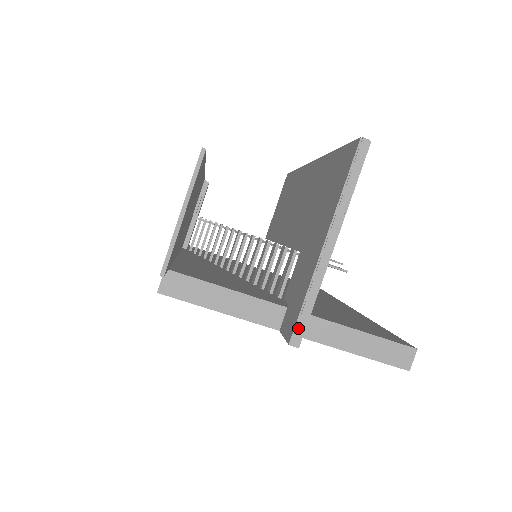
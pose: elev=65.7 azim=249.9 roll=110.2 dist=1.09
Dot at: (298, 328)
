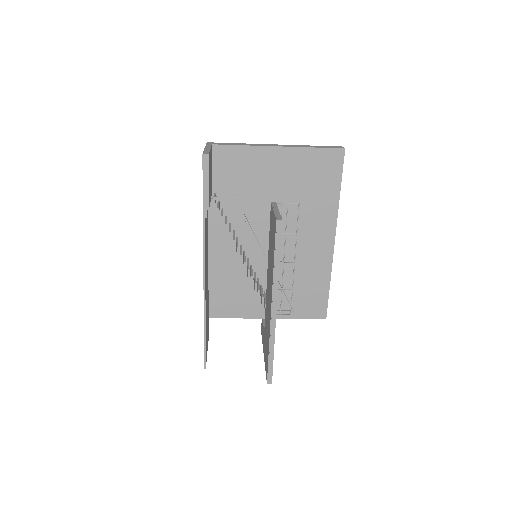
Dot at: occluded
